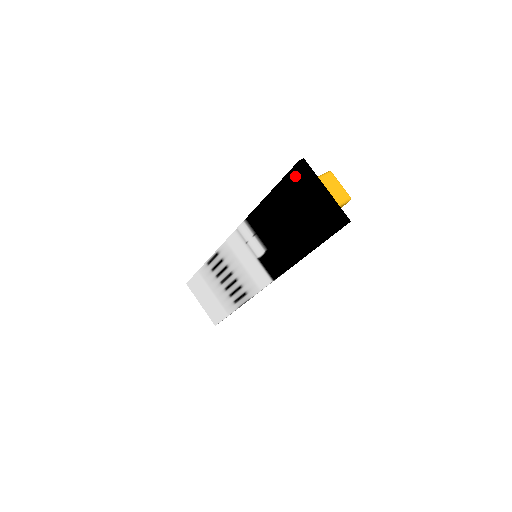
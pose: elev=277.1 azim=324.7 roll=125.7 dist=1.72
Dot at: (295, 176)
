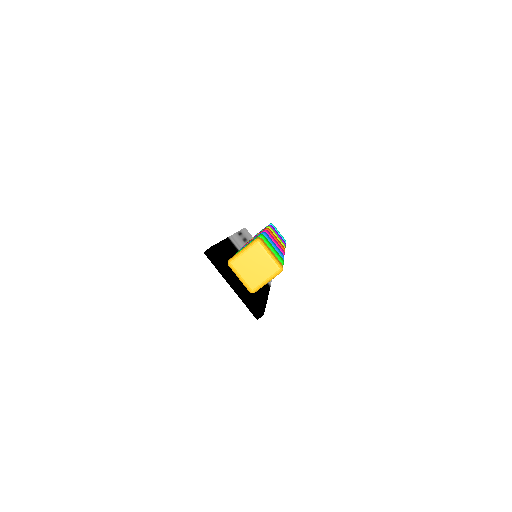
Dot at: occluded
